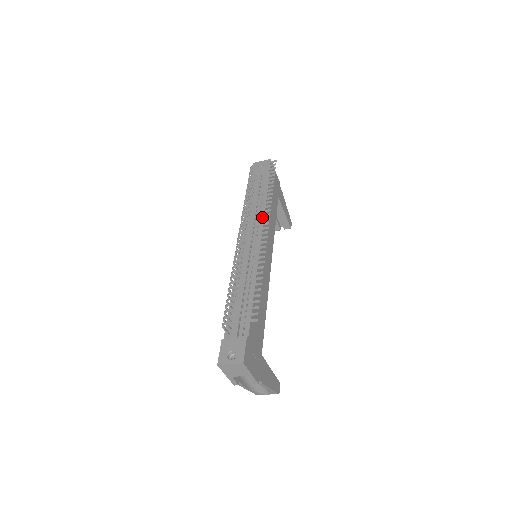
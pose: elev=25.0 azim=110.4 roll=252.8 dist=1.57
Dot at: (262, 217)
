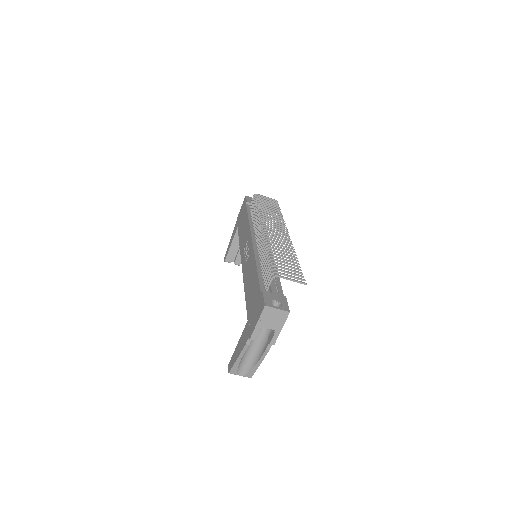
Dot at: occluded
